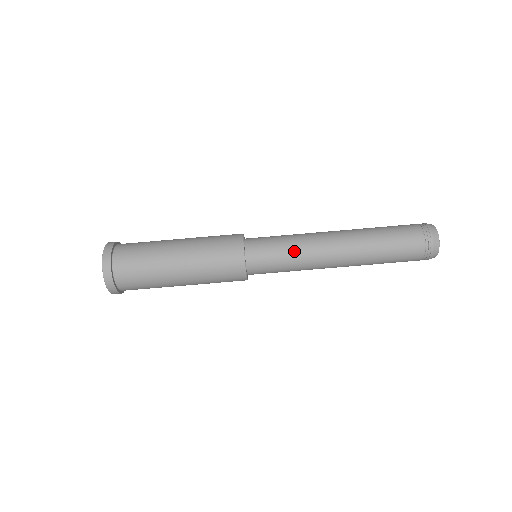
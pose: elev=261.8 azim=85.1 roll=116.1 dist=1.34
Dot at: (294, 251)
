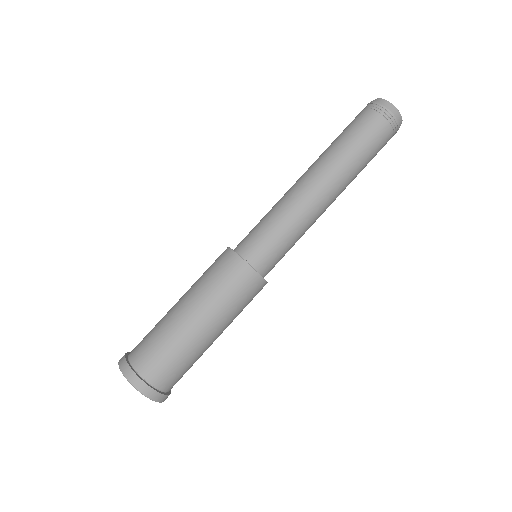
Dot at: (285, 221)
